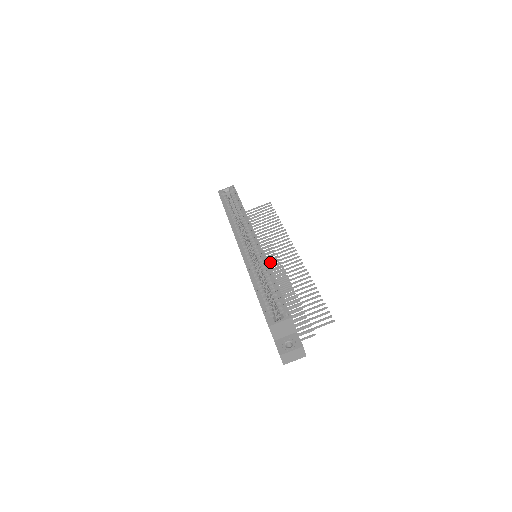
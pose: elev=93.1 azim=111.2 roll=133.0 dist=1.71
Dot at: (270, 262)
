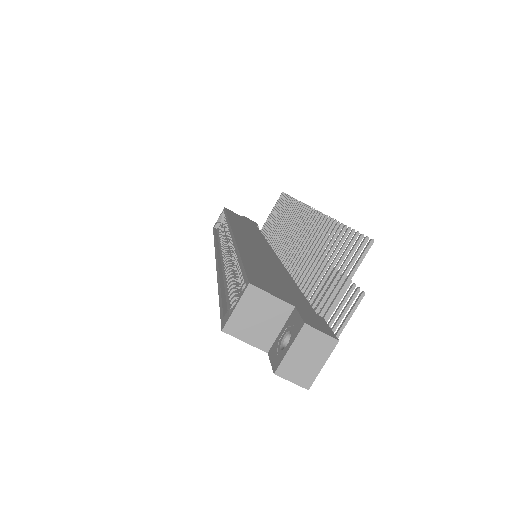
Dot at: occluded
